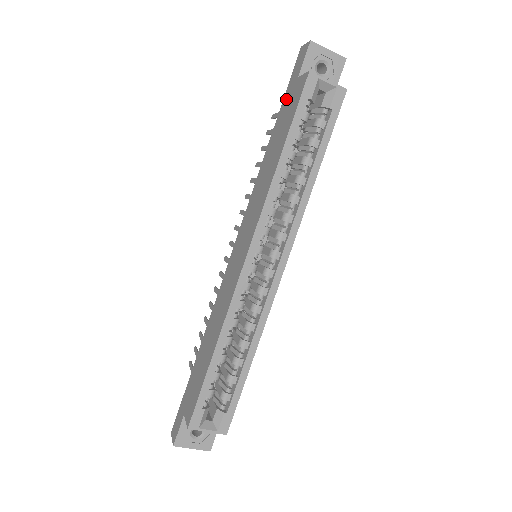
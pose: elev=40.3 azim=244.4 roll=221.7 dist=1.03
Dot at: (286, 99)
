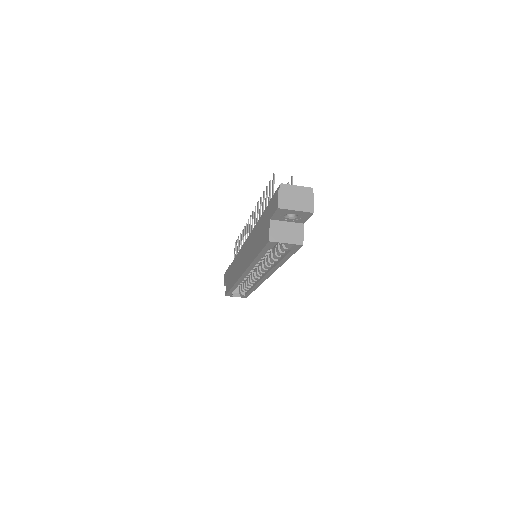
Dot at: (266, 215)
